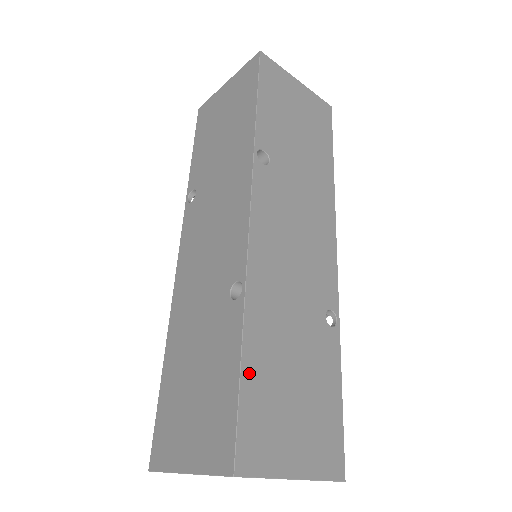
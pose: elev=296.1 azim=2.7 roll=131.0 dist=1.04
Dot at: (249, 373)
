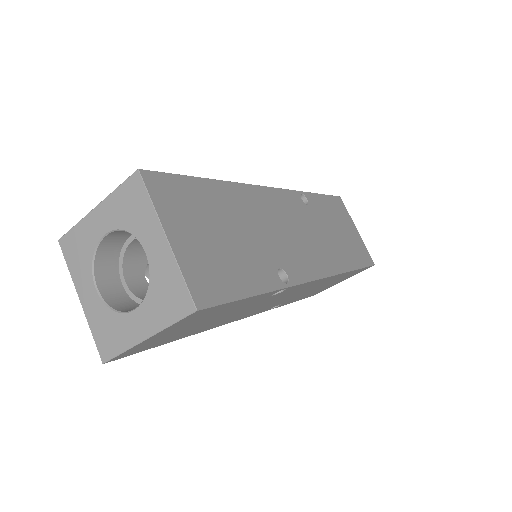
Dot at: (201, 185)
